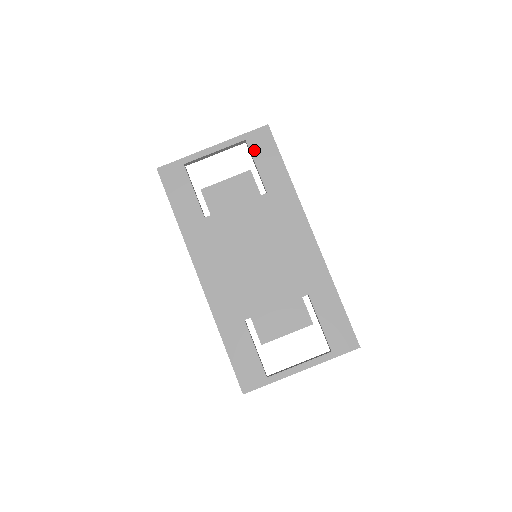
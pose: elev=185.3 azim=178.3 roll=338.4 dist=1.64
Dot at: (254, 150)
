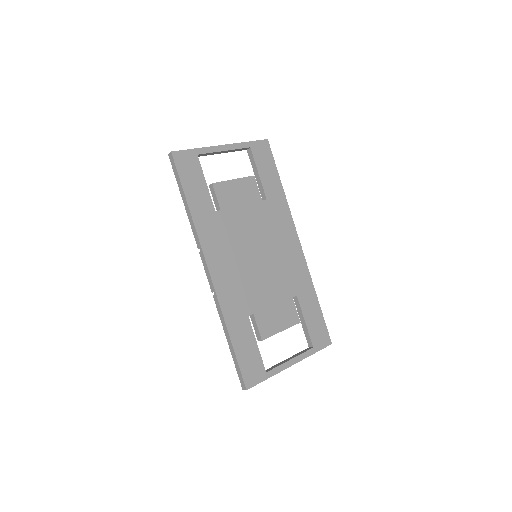
Dot at: (257, 158)
